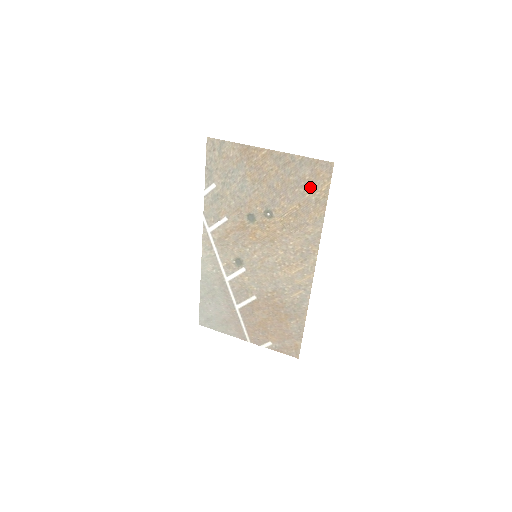
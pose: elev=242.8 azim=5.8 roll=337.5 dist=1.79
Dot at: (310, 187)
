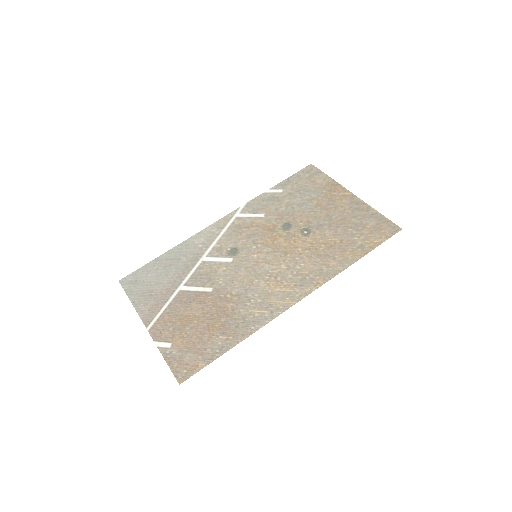
Dot at: (364, 234)
